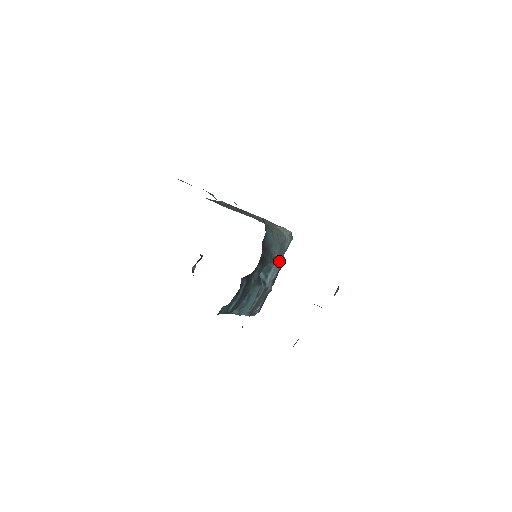
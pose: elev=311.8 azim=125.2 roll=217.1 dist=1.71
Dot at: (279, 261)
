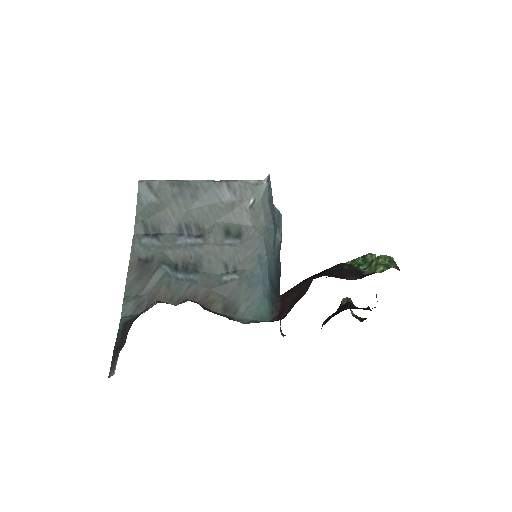
Dot at: (279, 231)
